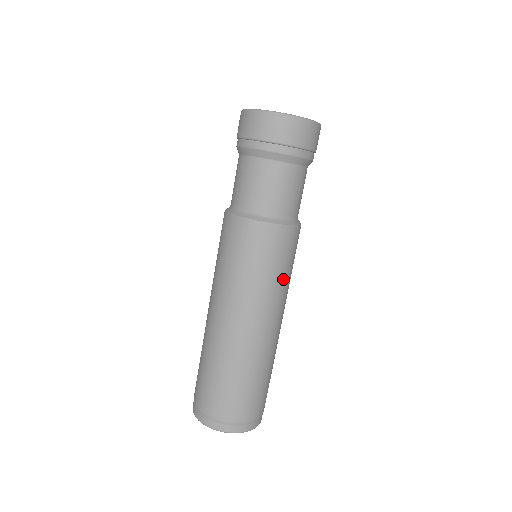
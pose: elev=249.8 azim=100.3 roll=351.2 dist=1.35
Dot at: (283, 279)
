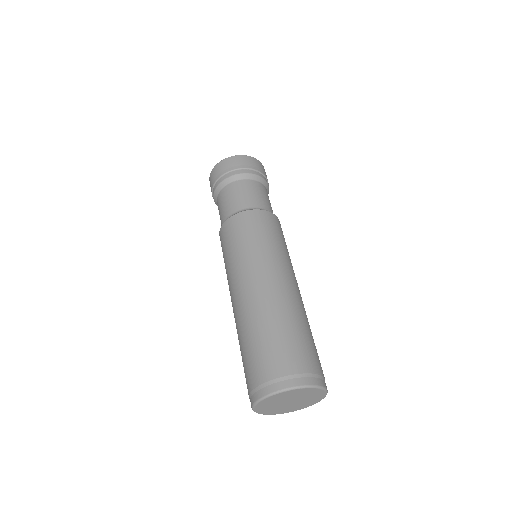
Dot at: (280, 247)
